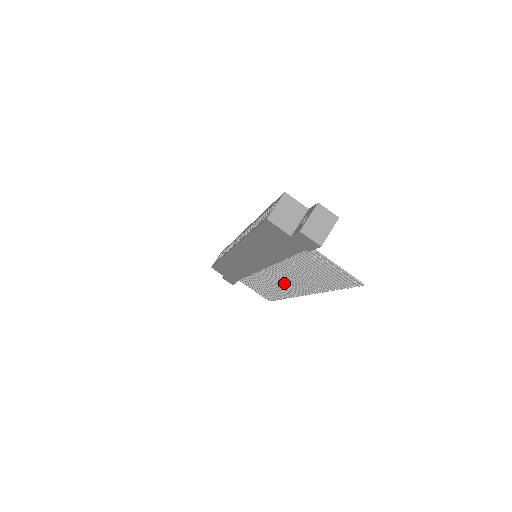
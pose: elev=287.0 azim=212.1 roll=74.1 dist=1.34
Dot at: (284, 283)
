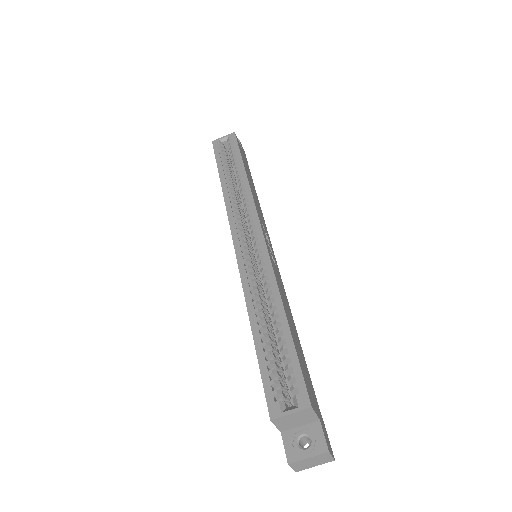
Dot at: occluded
